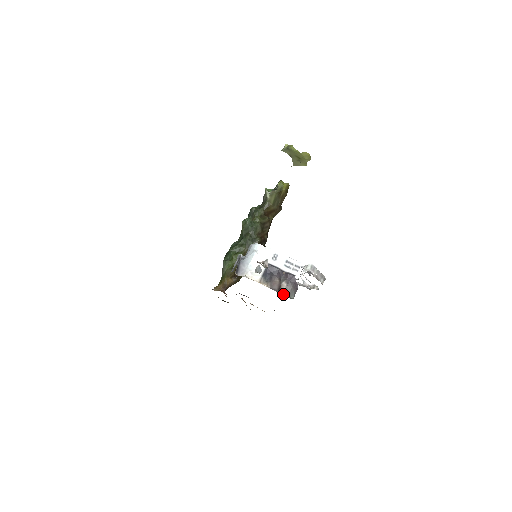
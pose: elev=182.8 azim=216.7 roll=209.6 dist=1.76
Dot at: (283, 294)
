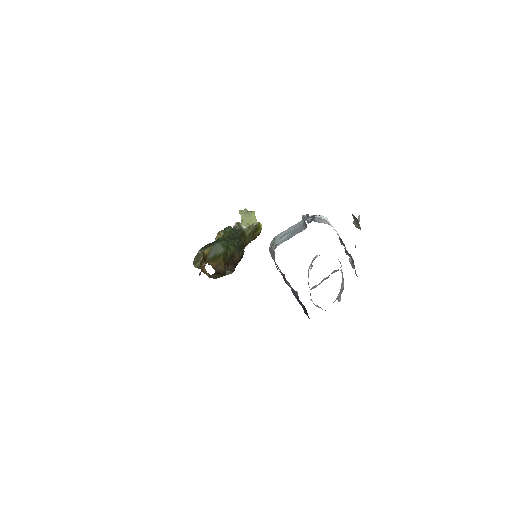
Dot at: (352, 266)
